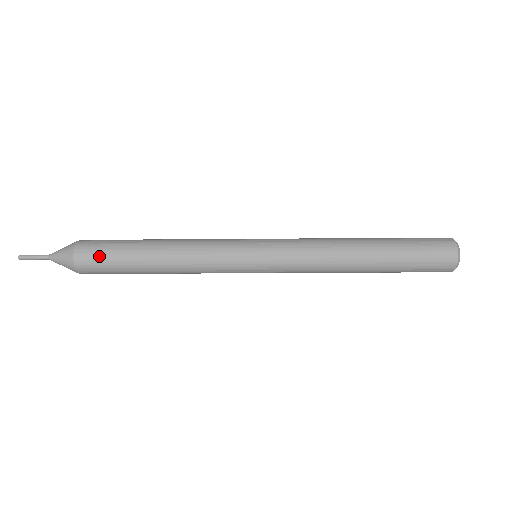
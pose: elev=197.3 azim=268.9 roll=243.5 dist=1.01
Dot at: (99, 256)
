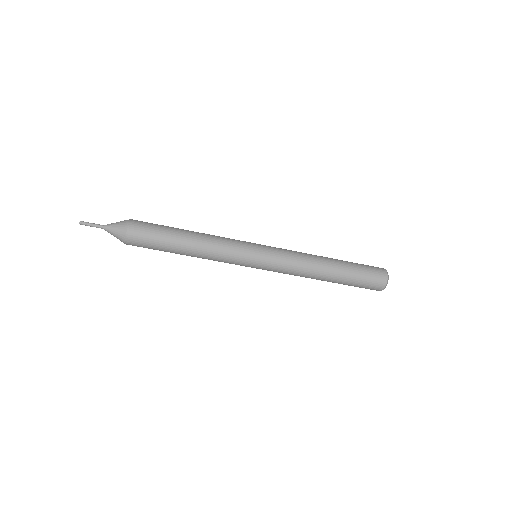
Dot at: (145, 239)
